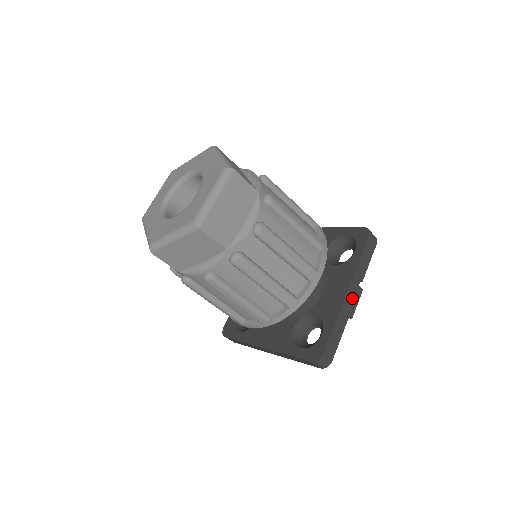
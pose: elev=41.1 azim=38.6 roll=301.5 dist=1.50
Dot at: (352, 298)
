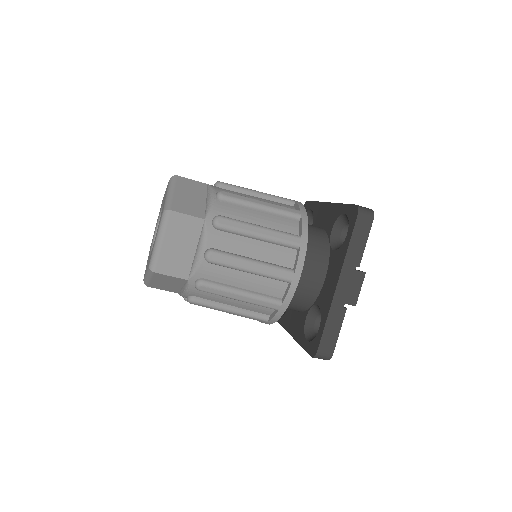
Dot at: (347, 288)
